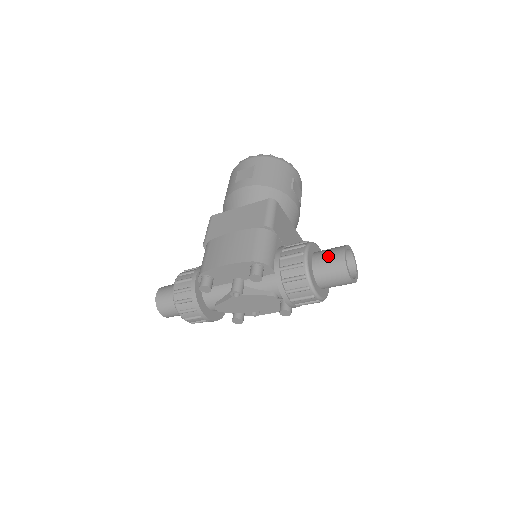
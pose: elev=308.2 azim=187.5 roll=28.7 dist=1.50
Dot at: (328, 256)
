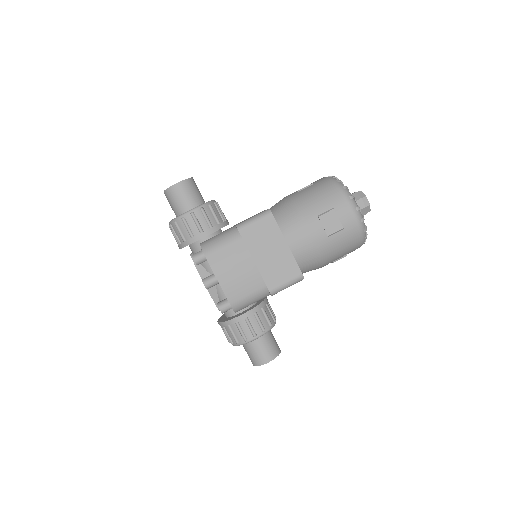
Dot at: (262, 350)
